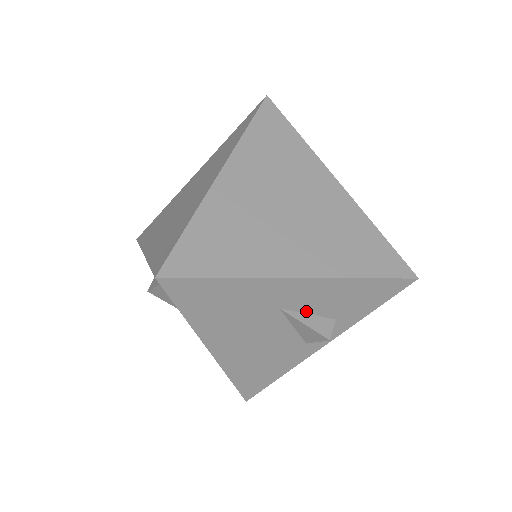
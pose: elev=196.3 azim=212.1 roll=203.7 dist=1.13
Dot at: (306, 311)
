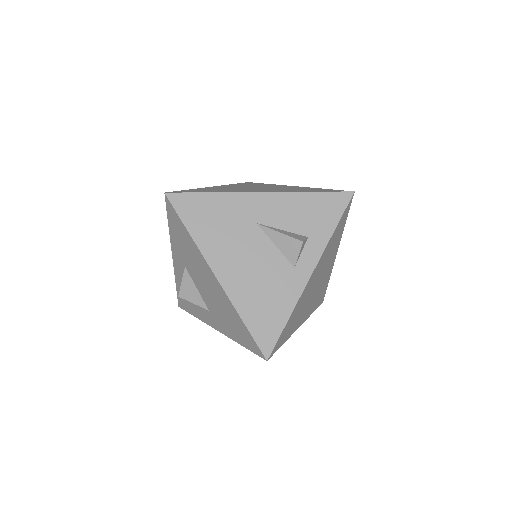
Dot at: (279, 227)
